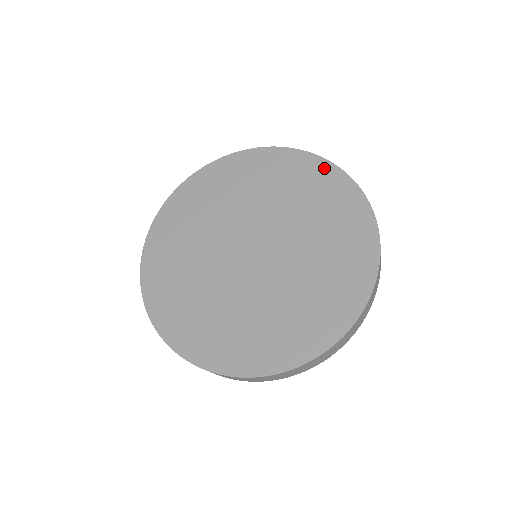
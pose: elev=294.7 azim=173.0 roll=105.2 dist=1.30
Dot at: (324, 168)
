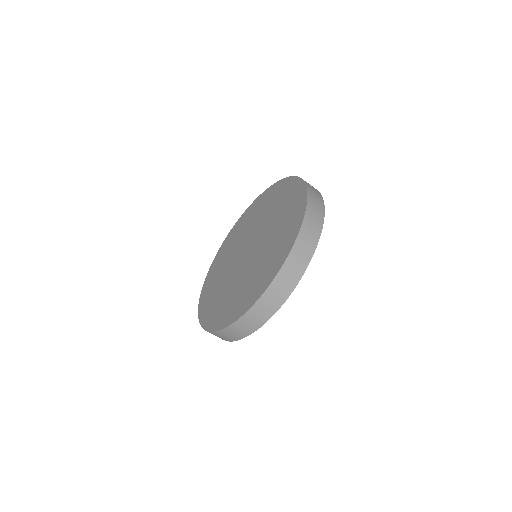
Dot at: (302, 197)
